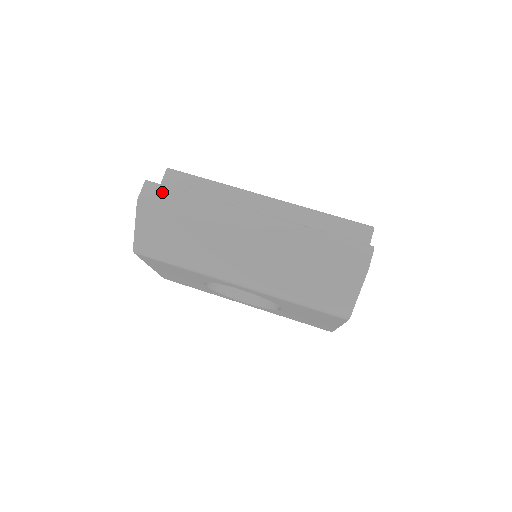
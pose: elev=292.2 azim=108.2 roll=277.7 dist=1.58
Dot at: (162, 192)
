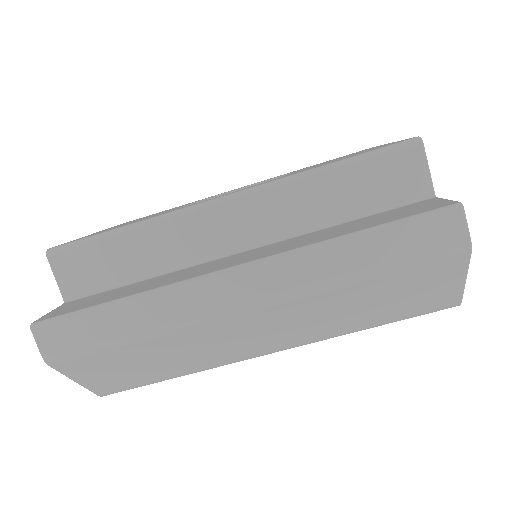
Dot at: (68, 329)
